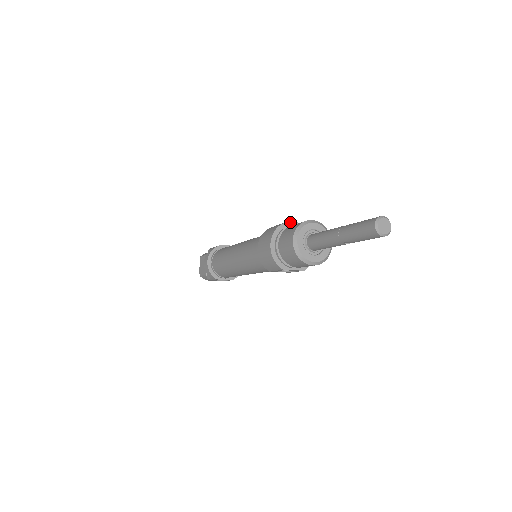
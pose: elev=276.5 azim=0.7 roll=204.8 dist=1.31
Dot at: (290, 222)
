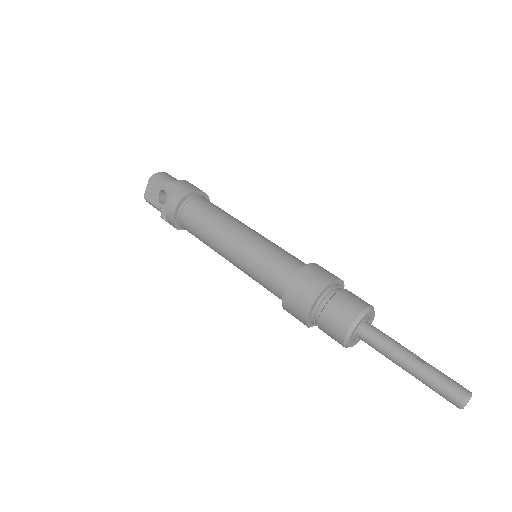
Dot at: (336, 281)
